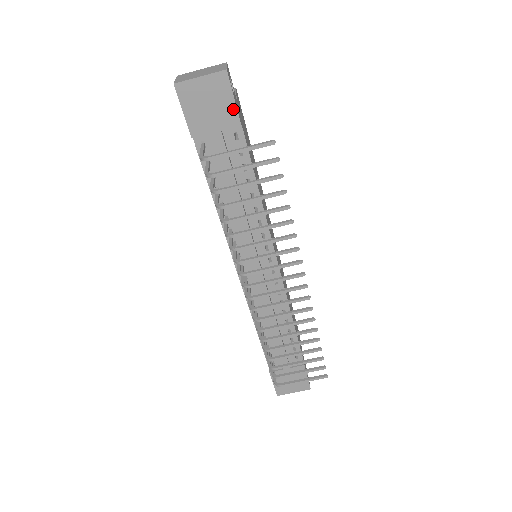
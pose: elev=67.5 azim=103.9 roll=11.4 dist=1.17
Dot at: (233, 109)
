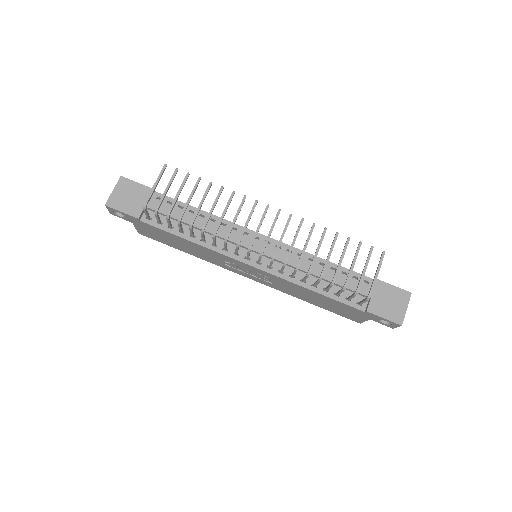
Dot at: (142, 187)
